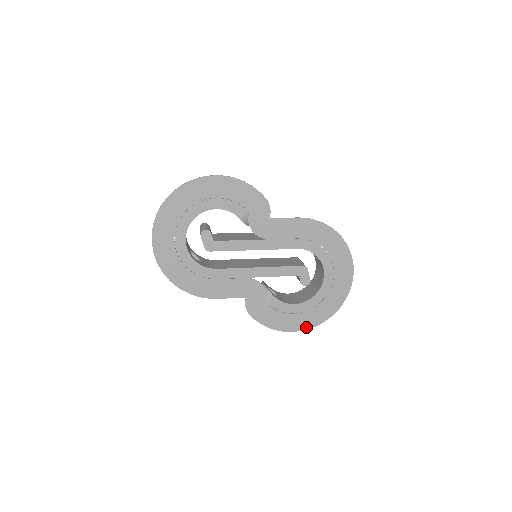
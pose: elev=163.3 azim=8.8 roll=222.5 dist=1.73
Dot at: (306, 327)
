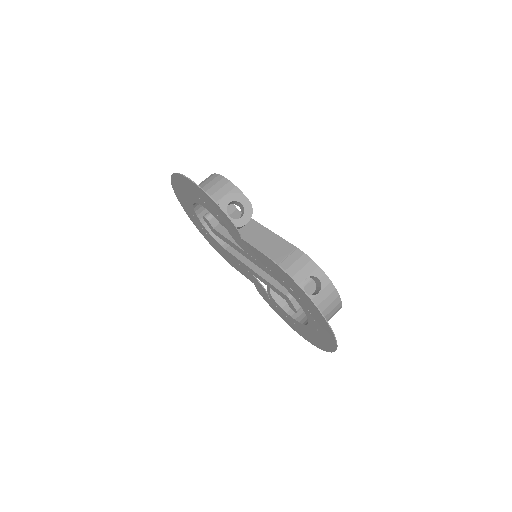
Dot at: (308, 340)
